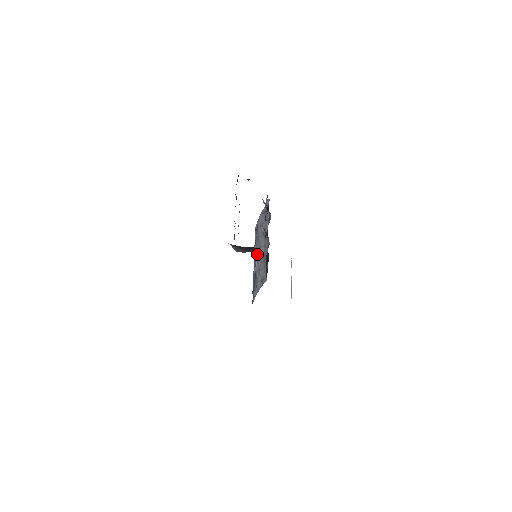
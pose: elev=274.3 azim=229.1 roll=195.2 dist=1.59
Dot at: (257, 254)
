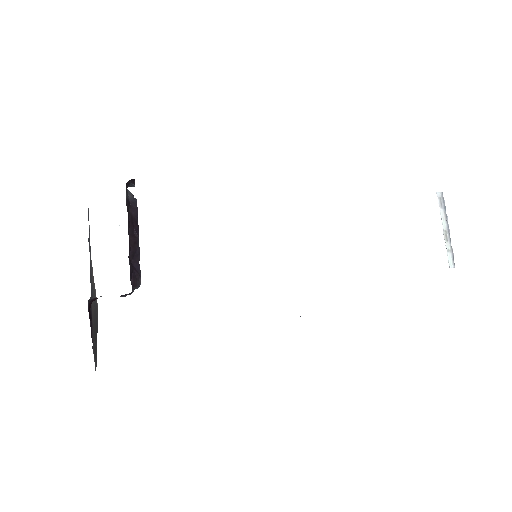
Dot at: occluded
